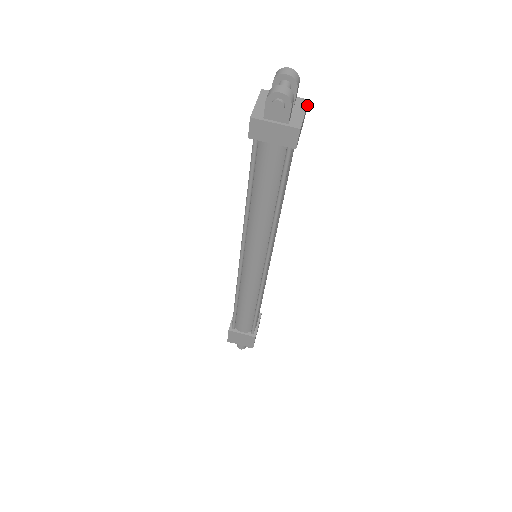
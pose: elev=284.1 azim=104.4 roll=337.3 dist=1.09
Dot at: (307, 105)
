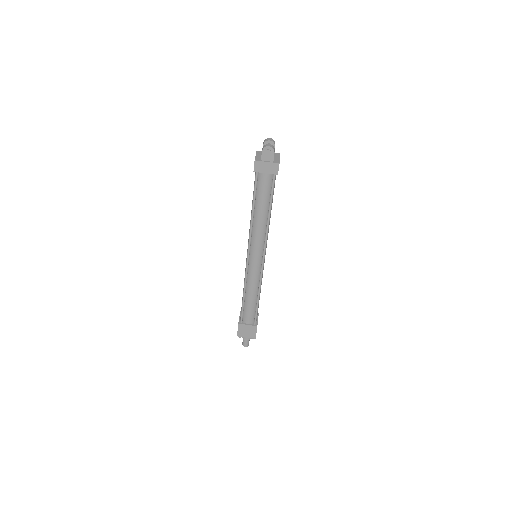
Dot at: occluded
